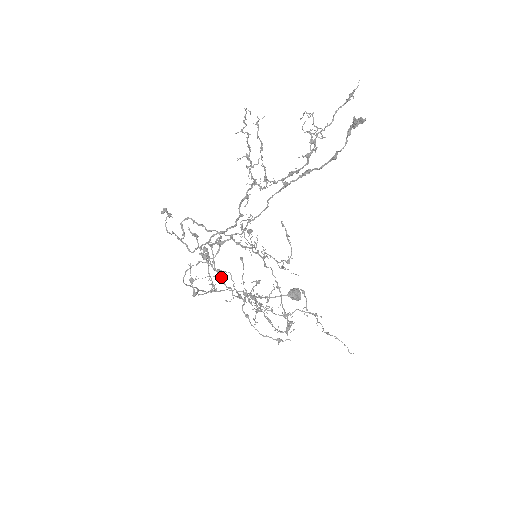
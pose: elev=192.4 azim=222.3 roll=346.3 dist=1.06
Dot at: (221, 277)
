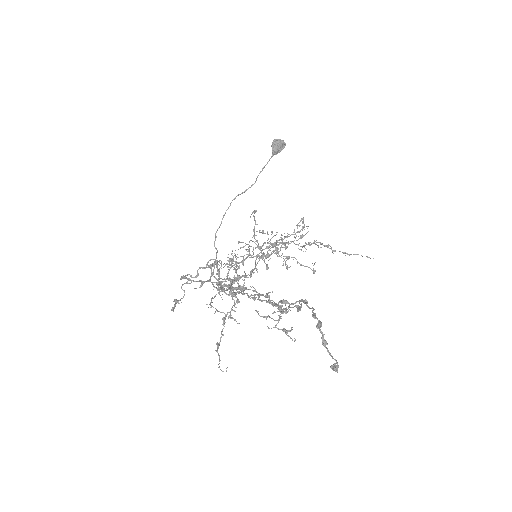
Dot at: (241, 277)
